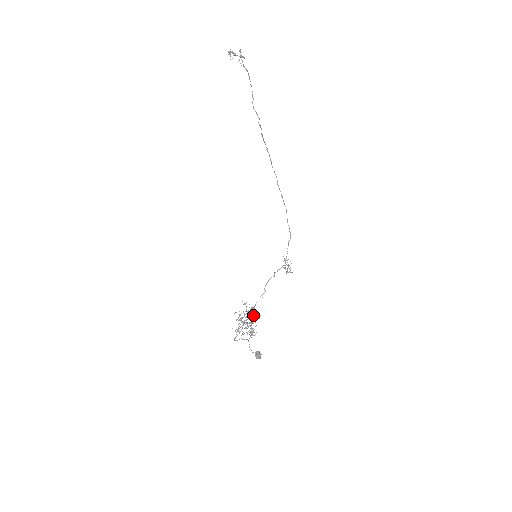
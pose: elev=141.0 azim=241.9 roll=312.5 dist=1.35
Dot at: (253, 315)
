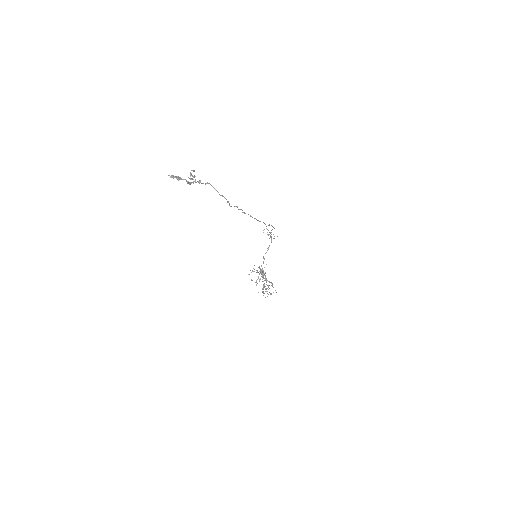
Dot at: occluded
